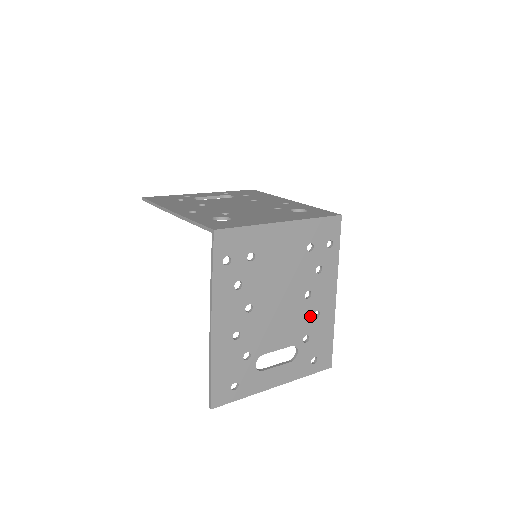
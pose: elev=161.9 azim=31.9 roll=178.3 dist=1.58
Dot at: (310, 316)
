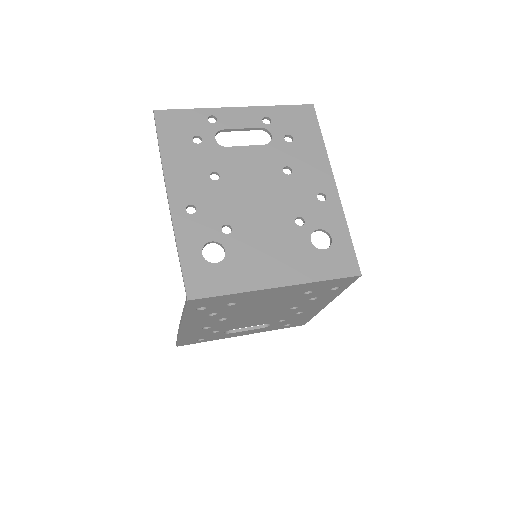
Dot at: (292, 314)
